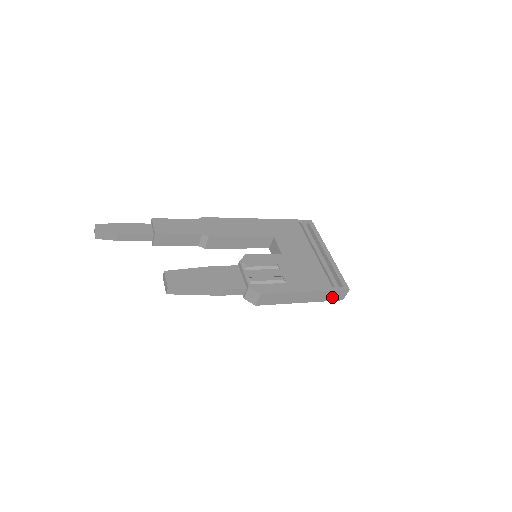
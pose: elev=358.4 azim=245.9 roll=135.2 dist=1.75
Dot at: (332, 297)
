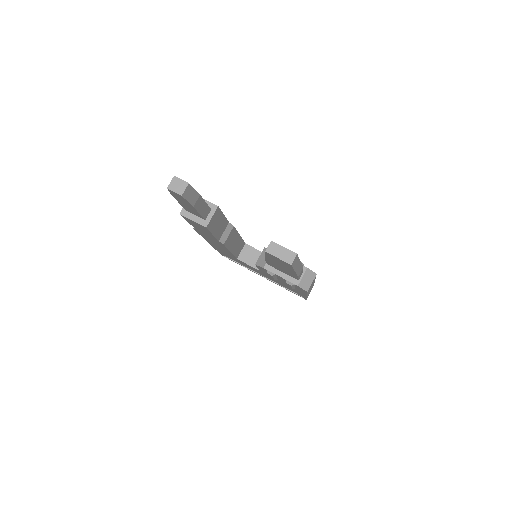
Dot at: occluded
